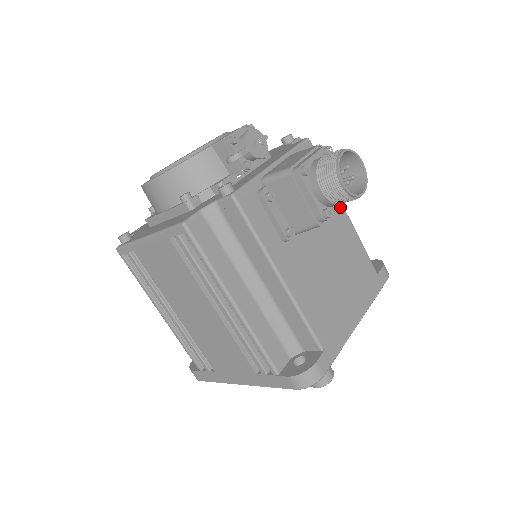
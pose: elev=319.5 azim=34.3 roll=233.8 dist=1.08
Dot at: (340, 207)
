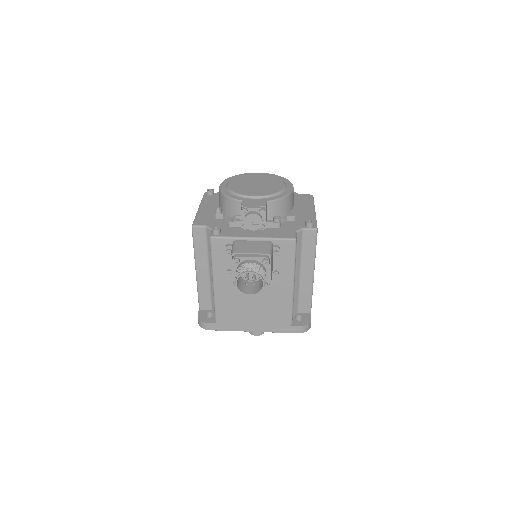
Dot at: (290, 282)
